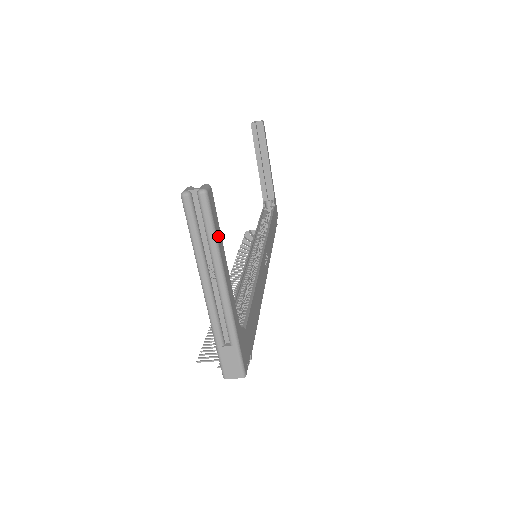
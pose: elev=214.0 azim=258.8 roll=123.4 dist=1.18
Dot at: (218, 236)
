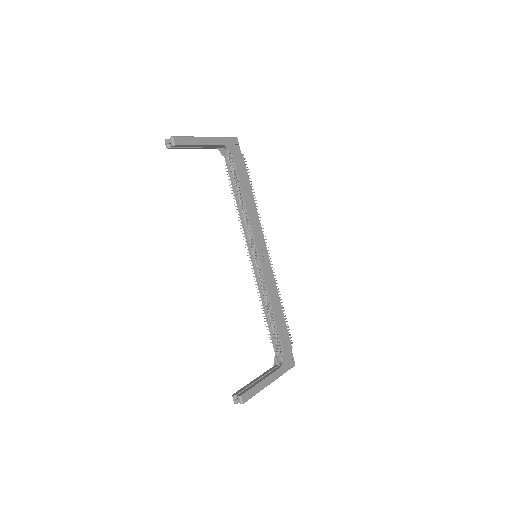
Dot at: (255, 391)
